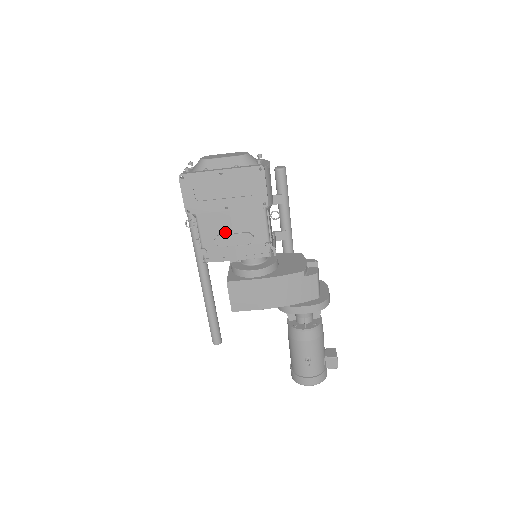
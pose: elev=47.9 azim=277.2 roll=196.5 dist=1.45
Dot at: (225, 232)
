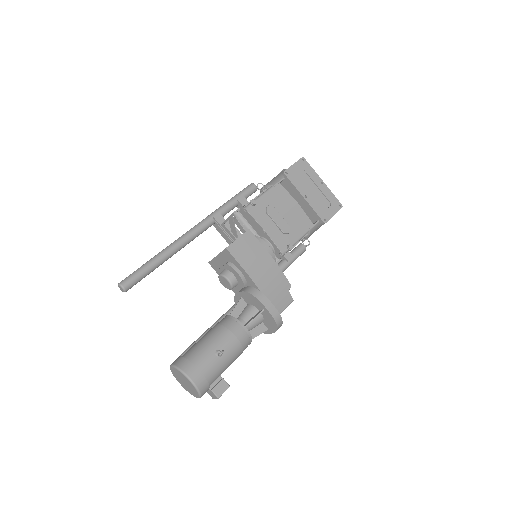
Dot at: (278, 211)
